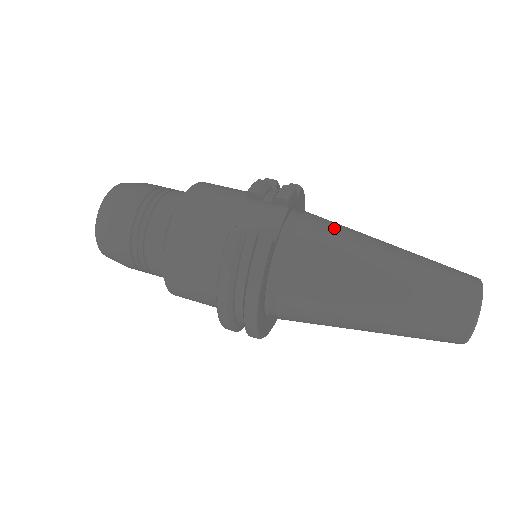
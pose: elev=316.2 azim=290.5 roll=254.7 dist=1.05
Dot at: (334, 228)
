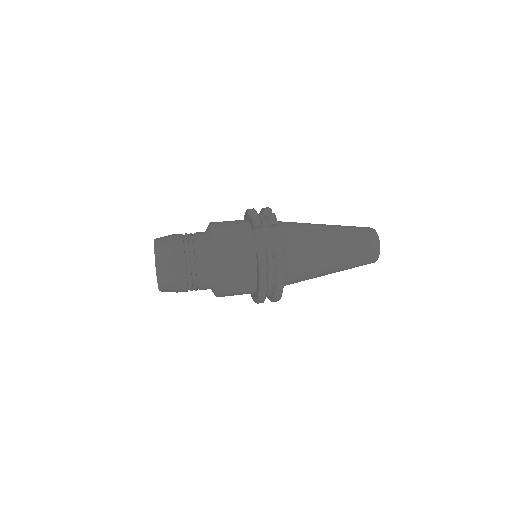
Dot at: (301, 228)
